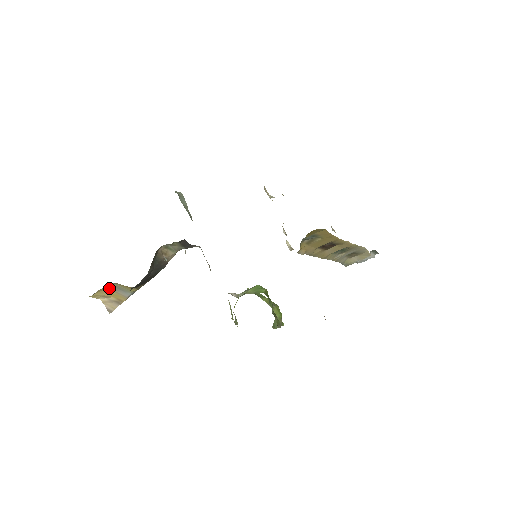
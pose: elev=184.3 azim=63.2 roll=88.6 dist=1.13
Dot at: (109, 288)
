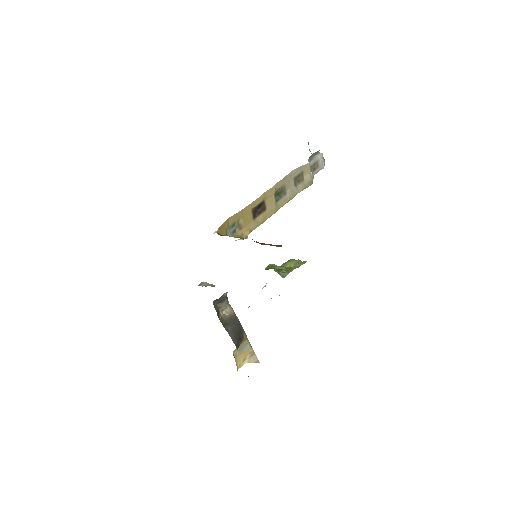
Dot at: (238, 355)
